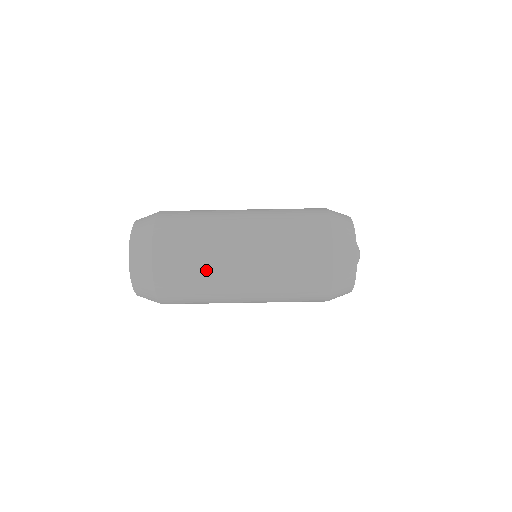
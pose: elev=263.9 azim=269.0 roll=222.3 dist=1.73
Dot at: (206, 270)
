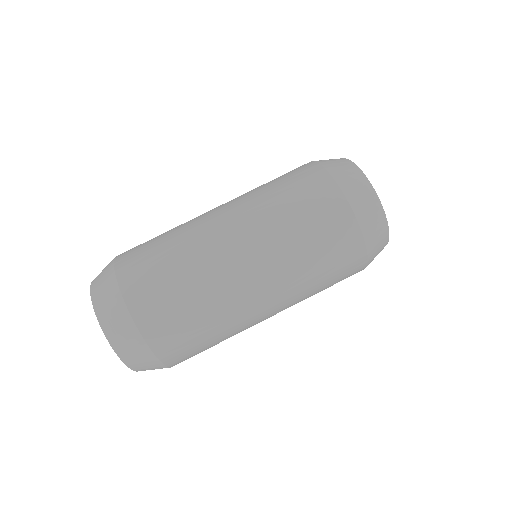
Dot at: (189, 264)
